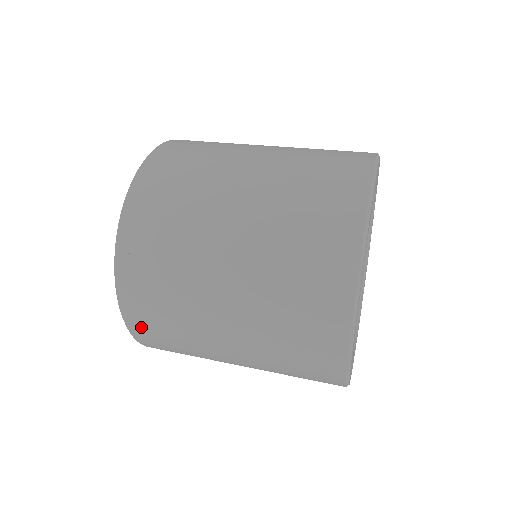
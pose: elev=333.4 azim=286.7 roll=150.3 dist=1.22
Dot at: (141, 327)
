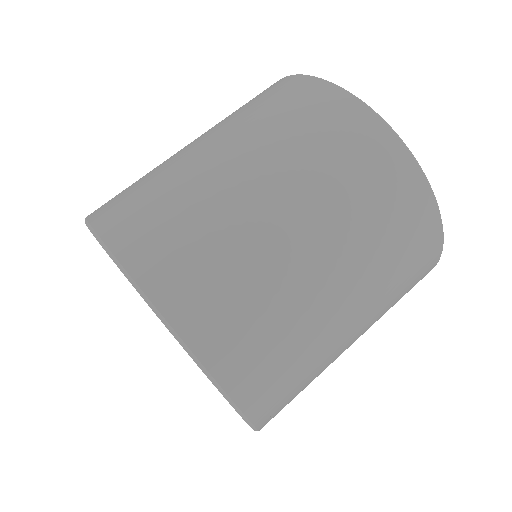
Dot at: occluded
